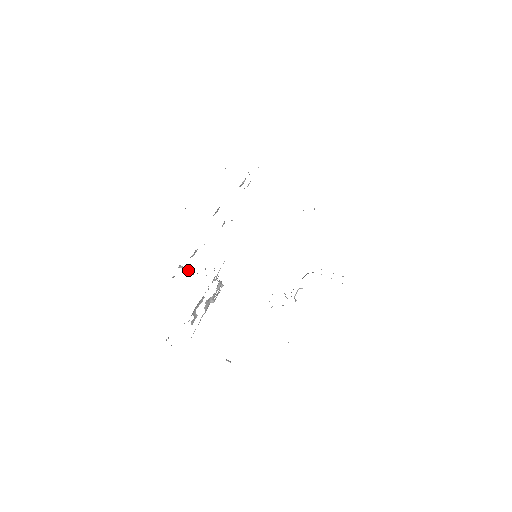
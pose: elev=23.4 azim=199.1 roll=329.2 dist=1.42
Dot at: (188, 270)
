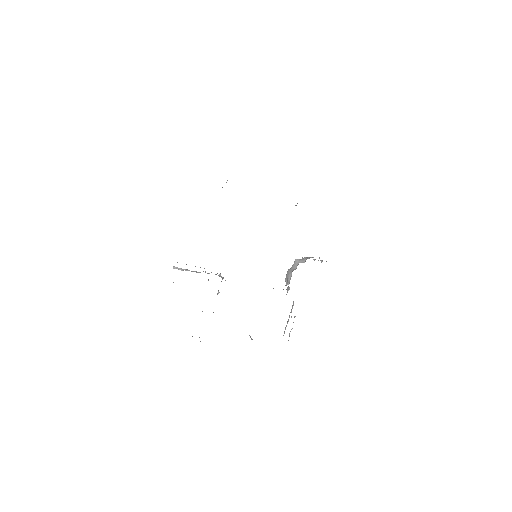
Dot at: (185, 270)
